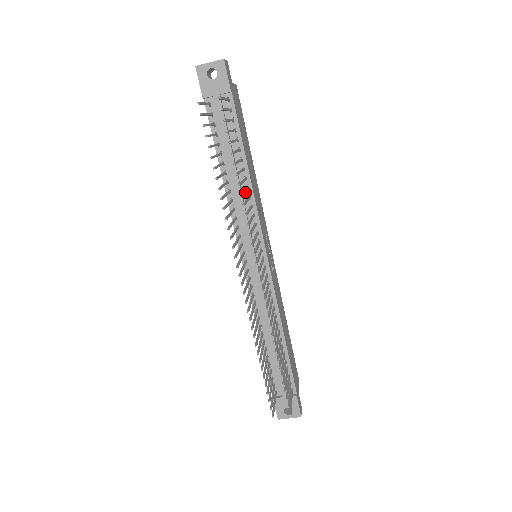
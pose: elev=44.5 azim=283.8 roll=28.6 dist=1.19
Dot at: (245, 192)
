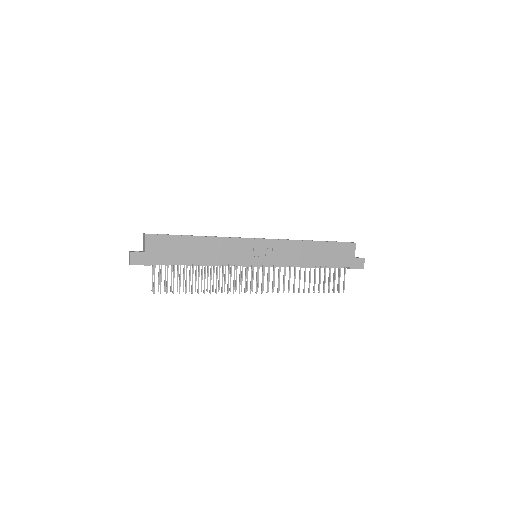
Dot at: occluded
